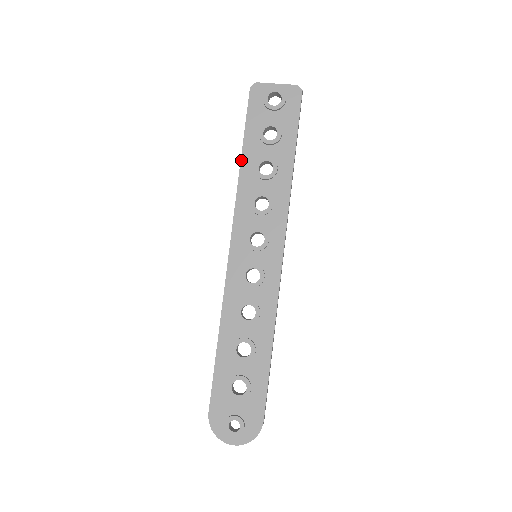
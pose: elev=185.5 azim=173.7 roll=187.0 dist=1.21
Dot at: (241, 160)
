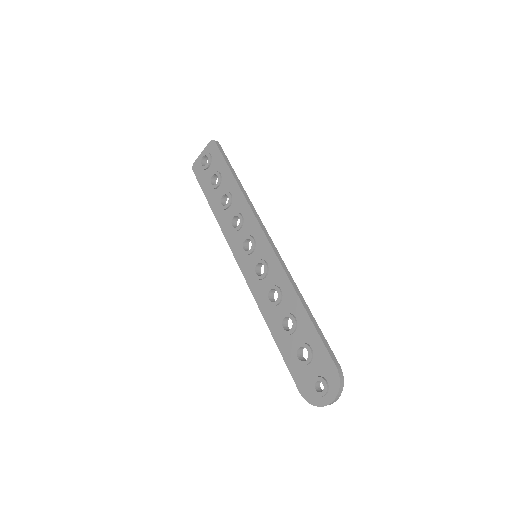
Dot at: (212, 211)
